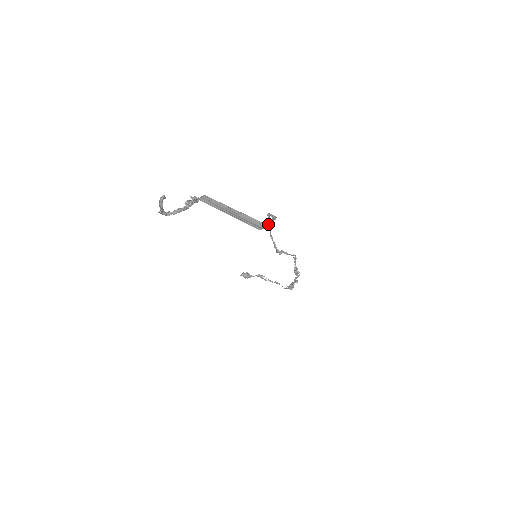
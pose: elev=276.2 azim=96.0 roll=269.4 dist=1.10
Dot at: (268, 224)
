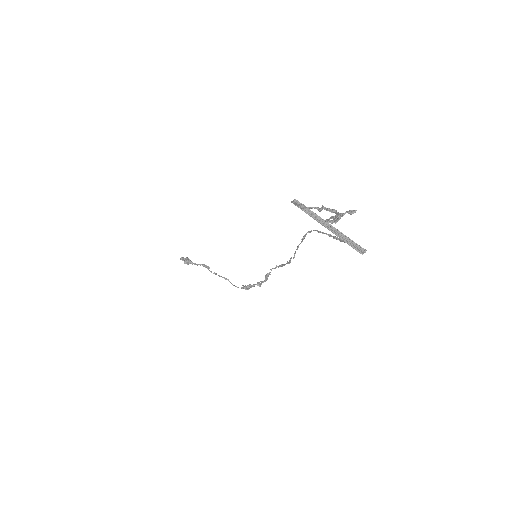
Dot at: (304, 237)
